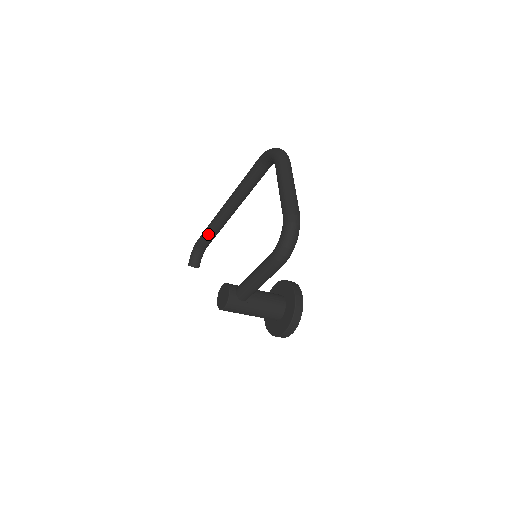
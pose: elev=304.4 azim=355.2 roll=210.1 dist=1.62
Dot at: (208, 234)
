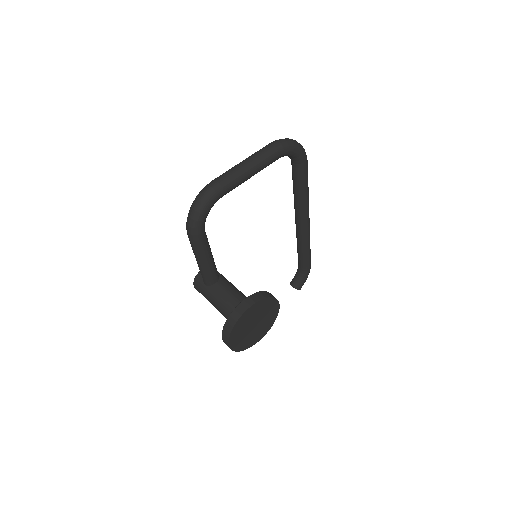
Dot at: (297, 250)
